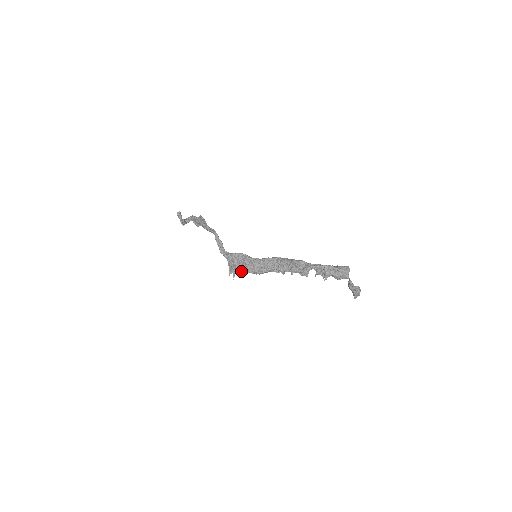
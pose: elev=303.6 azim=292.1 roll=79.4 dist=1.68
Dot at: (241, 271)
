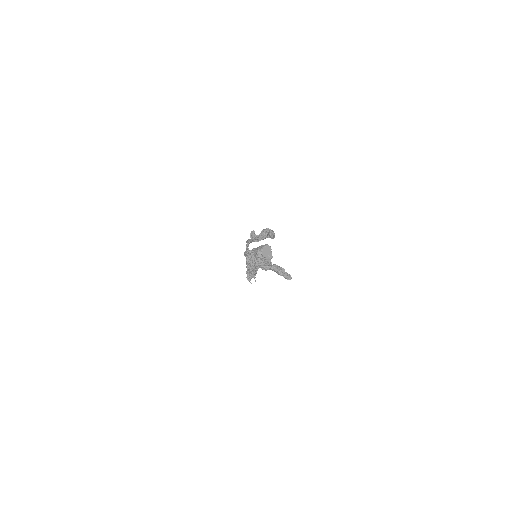
Dot at: (248, 274)
